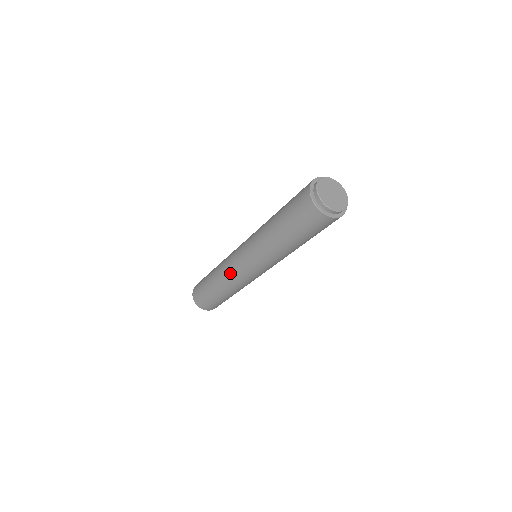
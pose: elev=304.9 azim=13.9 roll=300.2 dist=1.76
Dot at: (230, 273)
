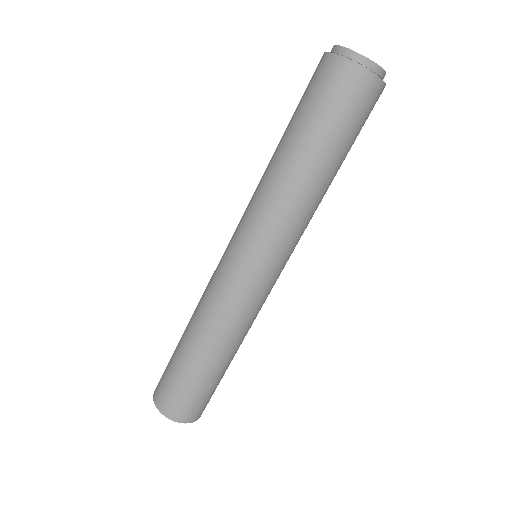
Dot at: (212, 289)
